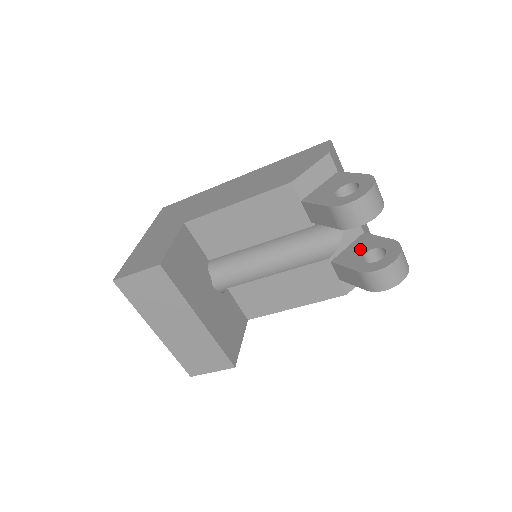
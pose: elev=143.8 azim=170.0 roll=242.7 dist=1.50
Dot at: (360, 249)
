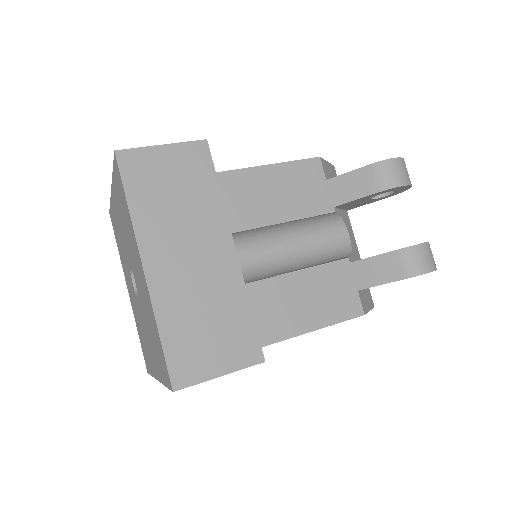
Dot at: occluded
